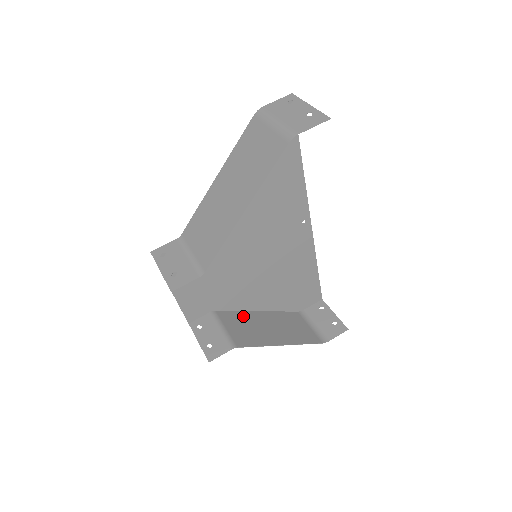
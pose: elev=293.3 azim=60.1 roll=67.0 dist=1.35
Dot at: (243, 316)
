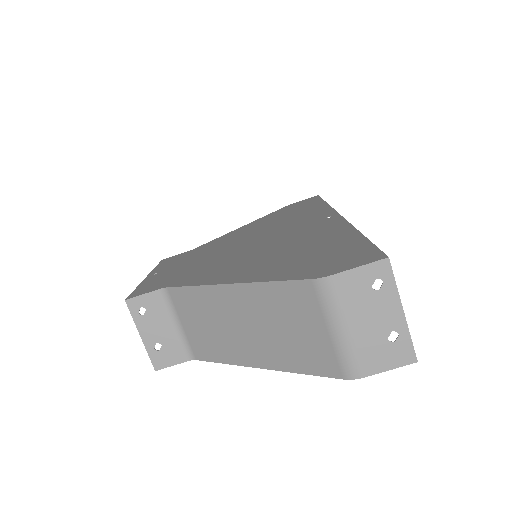
Dot at: occluded
